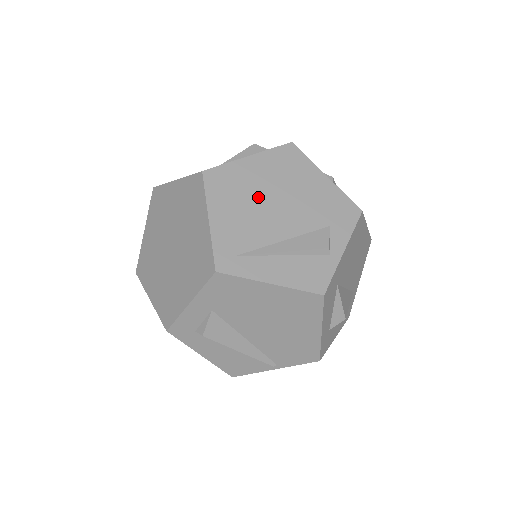
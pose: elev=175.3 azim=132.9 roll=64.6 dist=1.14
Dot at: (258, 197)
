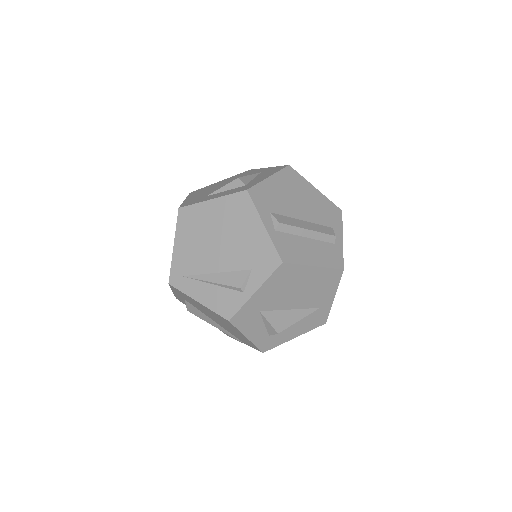
Dot at: (208, 235)
